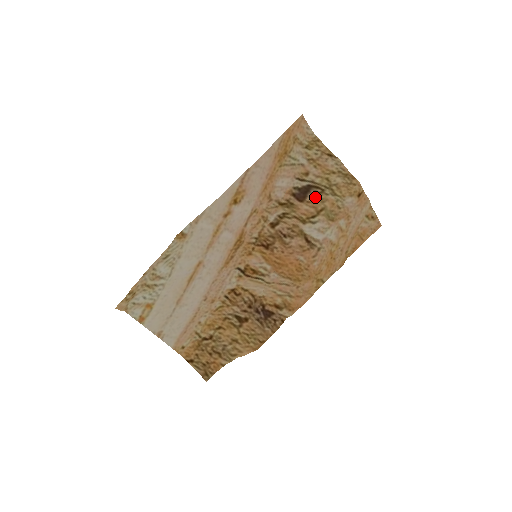
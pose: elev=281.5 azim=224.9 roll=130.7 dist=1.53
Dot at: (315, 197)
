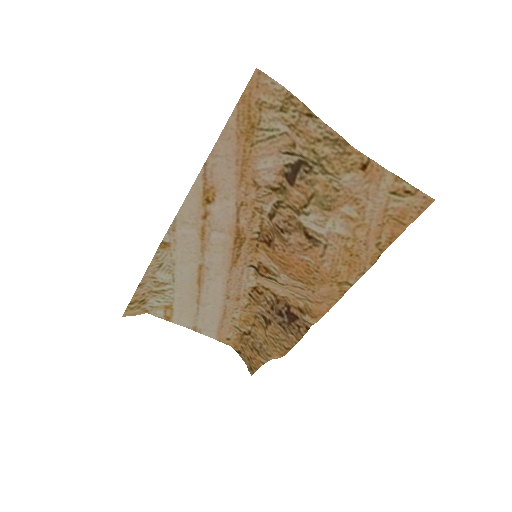
Dot at: (304, 178)
